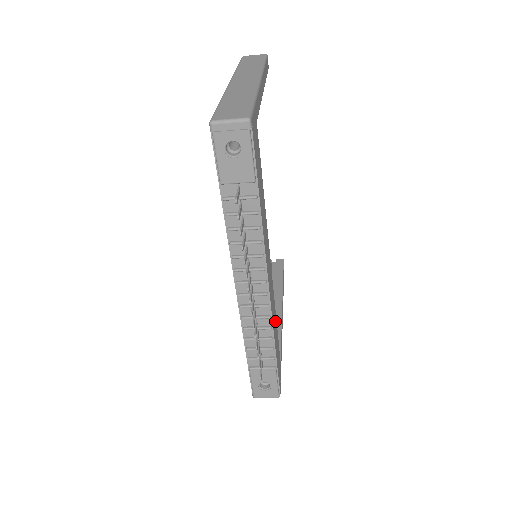
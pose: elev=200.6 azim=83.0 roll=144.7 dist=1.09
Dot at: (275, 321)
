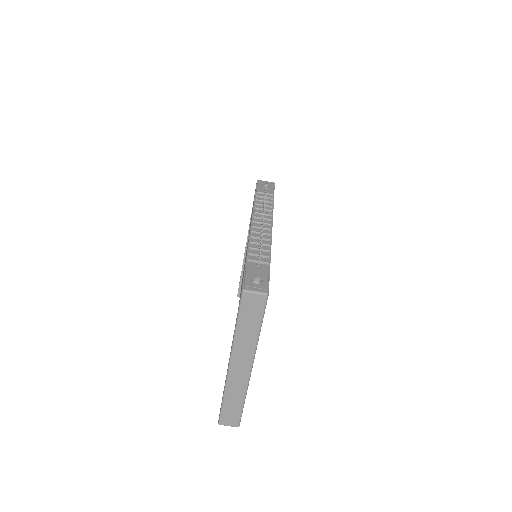
Dot at: occluded
